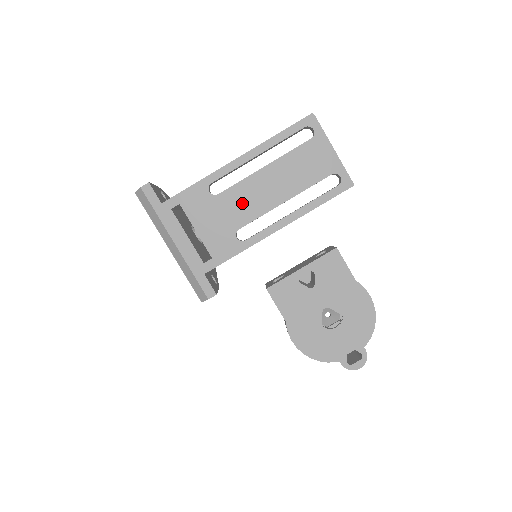
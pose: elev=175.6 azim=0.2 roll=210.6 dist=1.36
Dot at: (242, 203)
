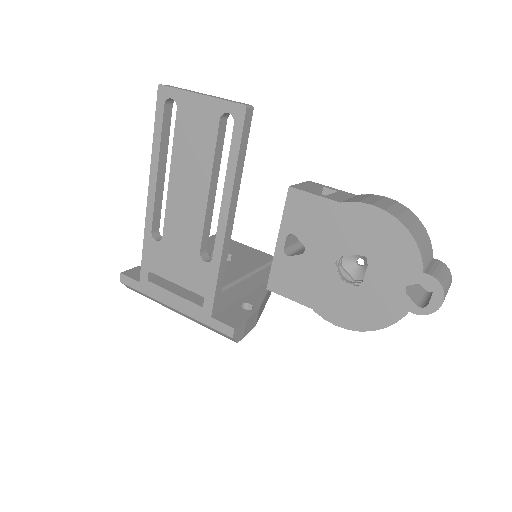
Dot at: (182, 226)
